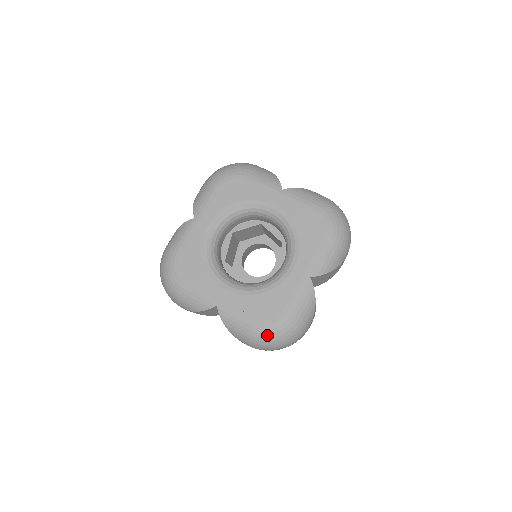
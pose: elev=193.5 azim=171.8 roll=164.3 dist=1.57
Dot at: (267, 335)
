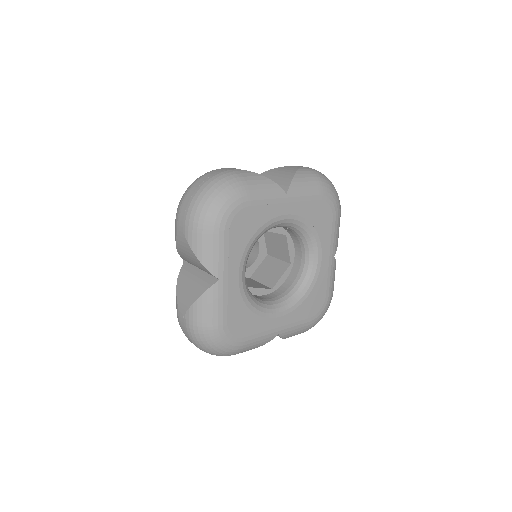
Dot at: (319, 320)
